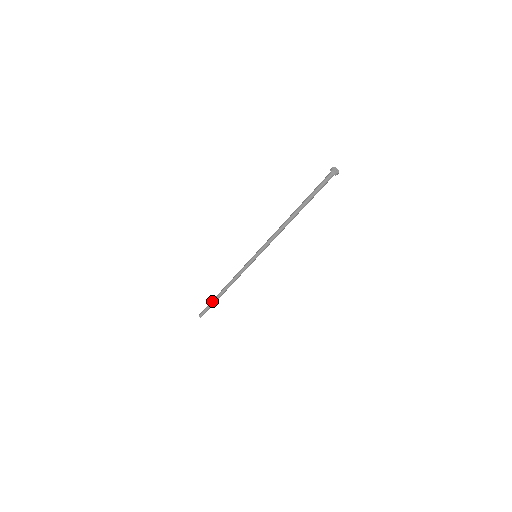
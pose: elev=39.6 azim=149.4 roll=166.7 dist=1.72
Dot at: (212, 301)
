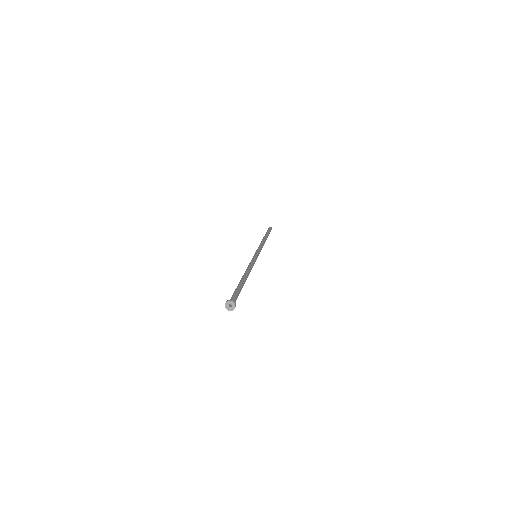
Dot at: occluded
